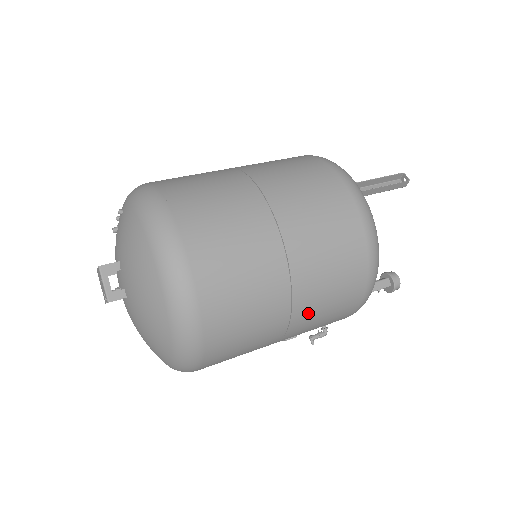
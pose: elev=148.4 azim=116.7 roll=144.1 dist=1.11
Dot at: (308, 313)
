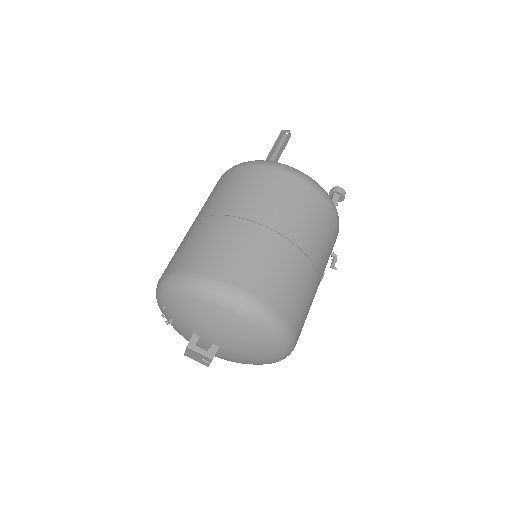
Dot at: (318, 251)
